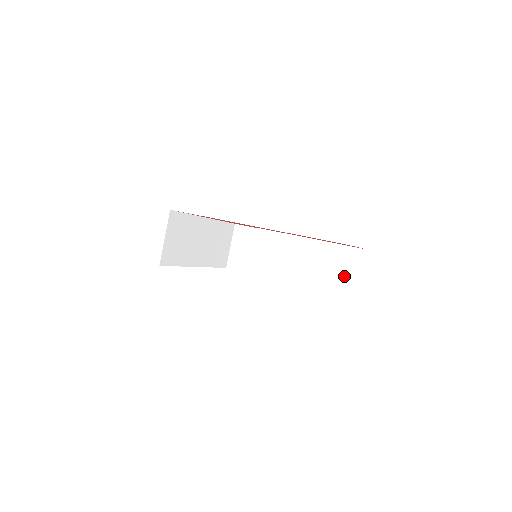
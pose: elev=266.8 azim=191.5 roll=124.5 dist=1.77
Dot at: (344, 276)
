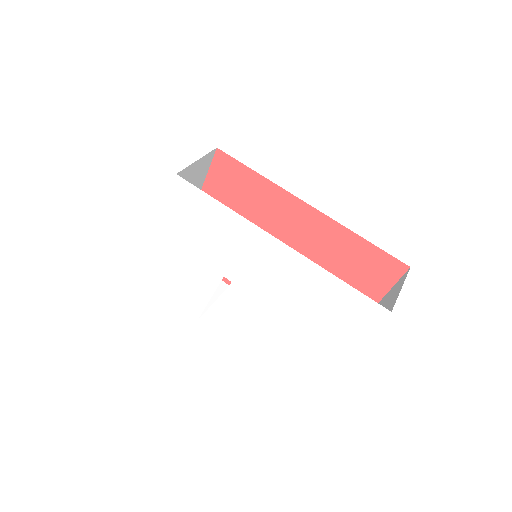
Dot at: occluded
